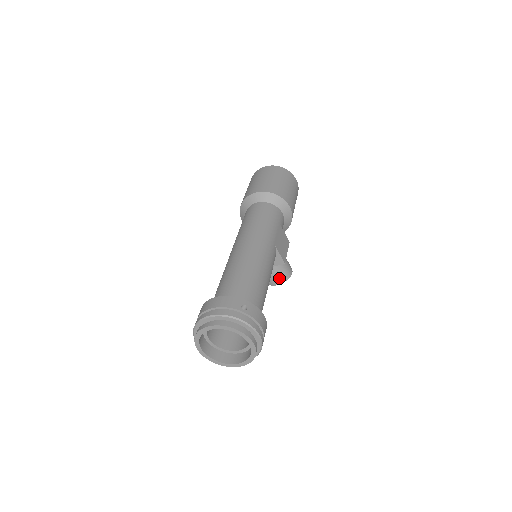
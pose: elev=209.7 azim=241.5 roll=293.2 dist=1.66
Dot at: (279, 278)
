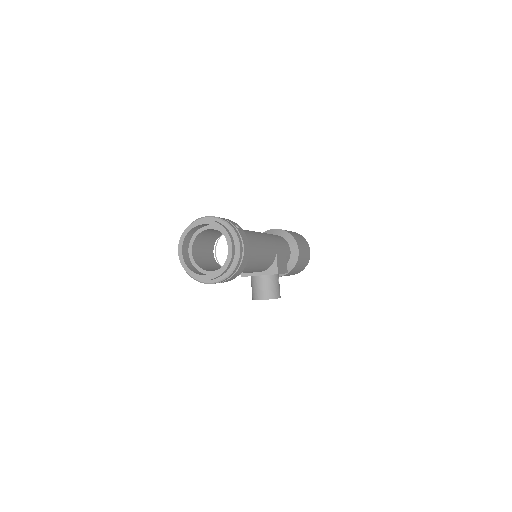
Dot at: (267, 292)
